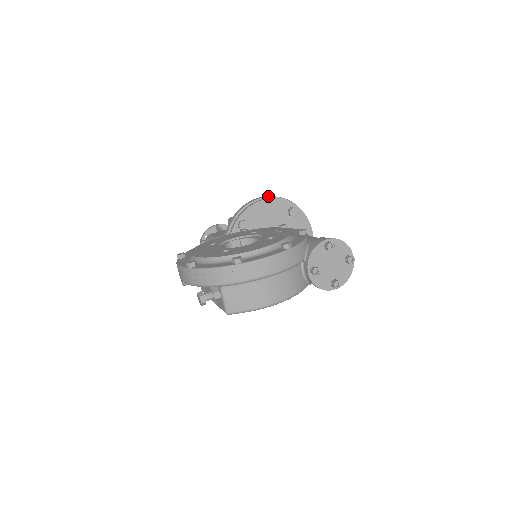
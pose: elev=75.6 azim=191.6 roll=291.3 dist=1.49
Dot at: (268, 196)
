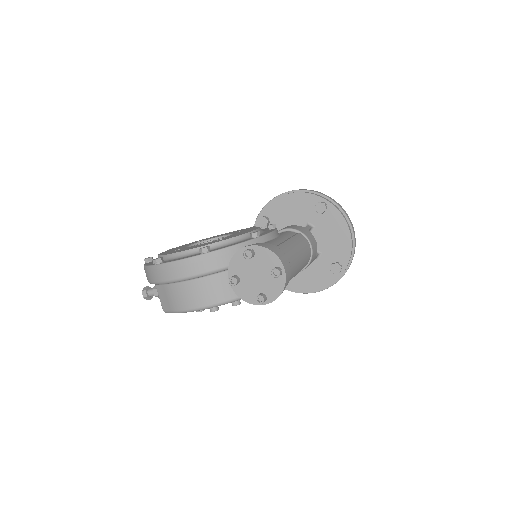
Dot at: occluded
